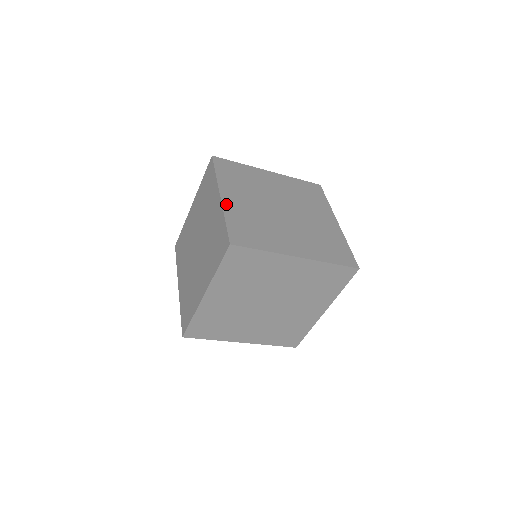
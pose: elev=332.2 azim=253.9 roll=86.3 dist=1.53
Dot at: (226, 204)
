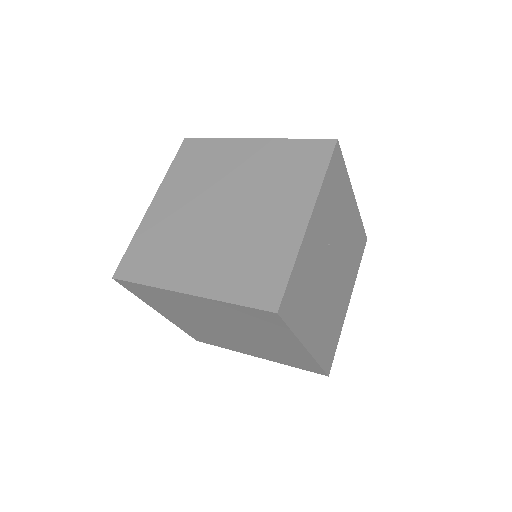
Dot at: (148, 216)
